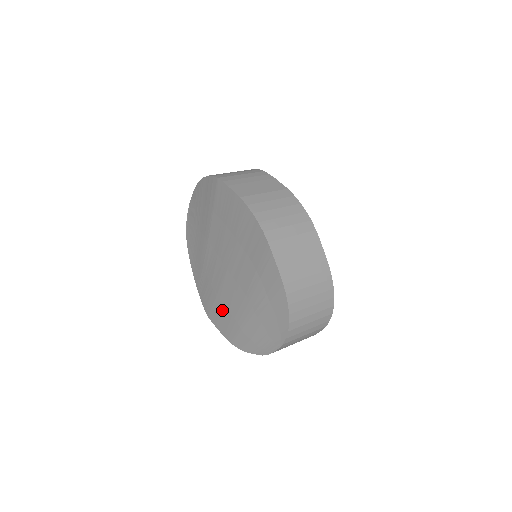
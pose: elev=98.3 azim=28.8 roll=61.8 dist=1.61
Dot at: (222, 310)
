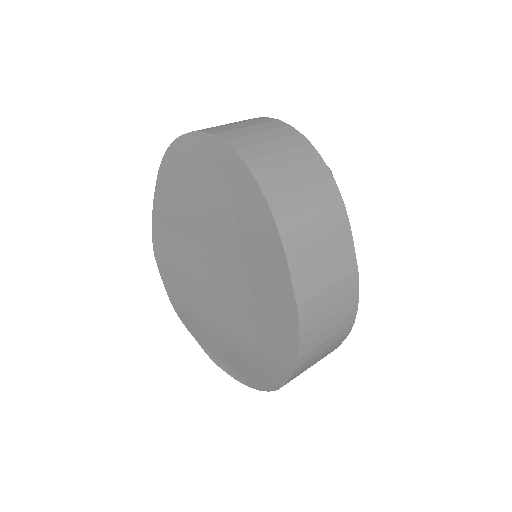
Dot at: (180, 285)
